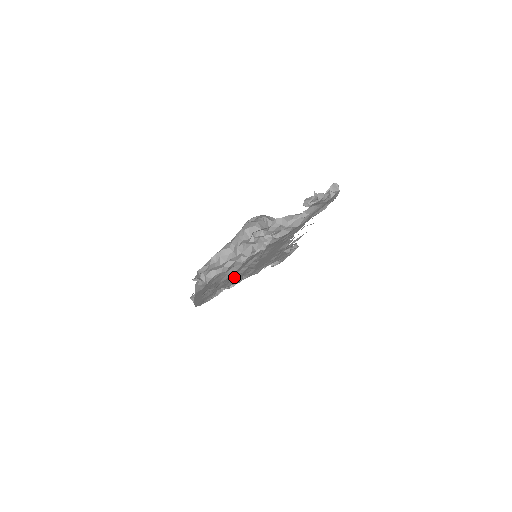
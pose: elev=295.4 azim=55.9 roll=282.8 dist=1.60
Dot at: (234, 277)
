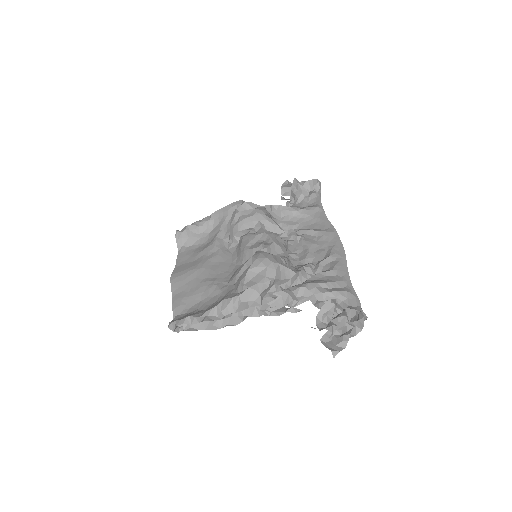
Dot at: occluded
